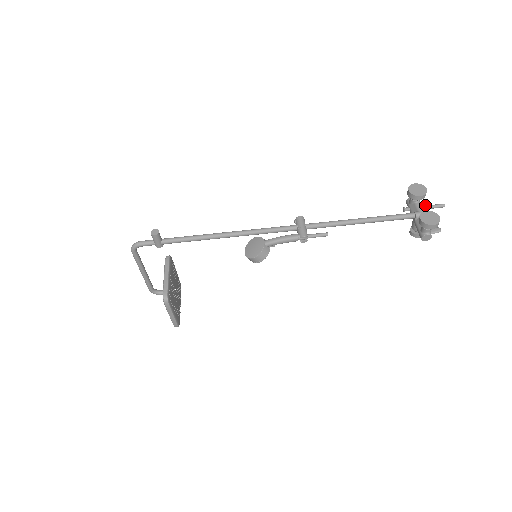
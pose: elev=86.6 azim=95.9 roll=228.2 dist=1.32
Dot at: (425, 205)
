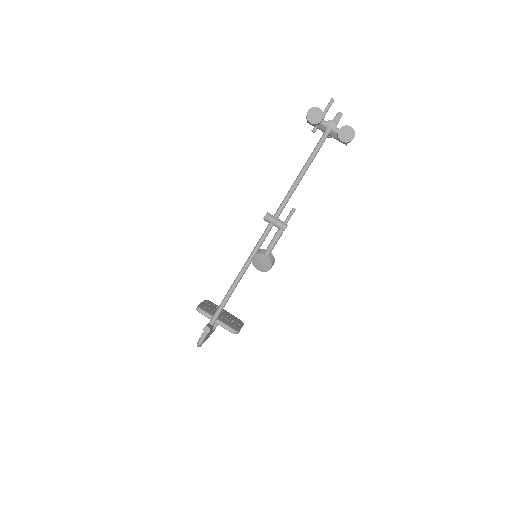
Dot at: (323, 114)
